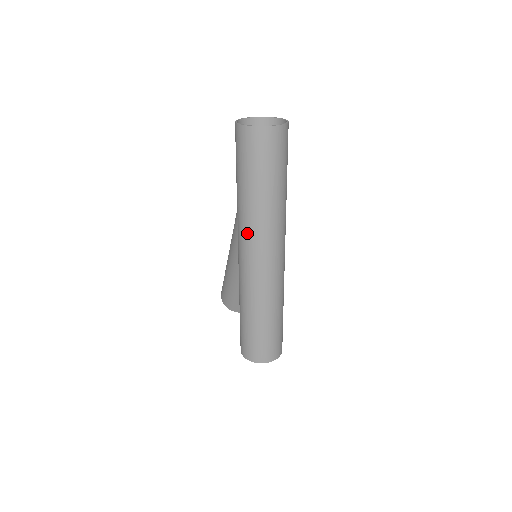
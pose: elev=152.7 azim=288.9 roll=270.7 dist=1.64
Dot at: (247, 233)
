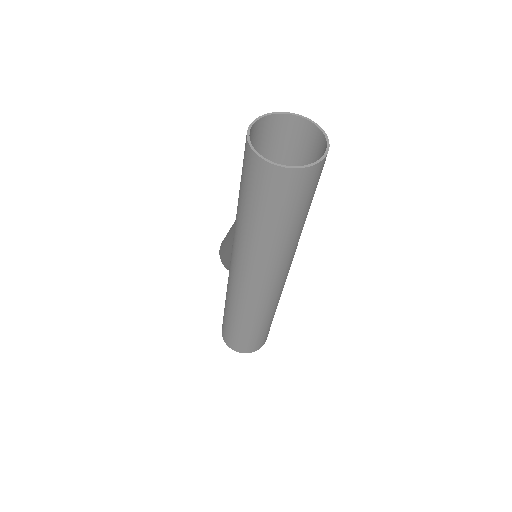
Dot at: (240, 258)
